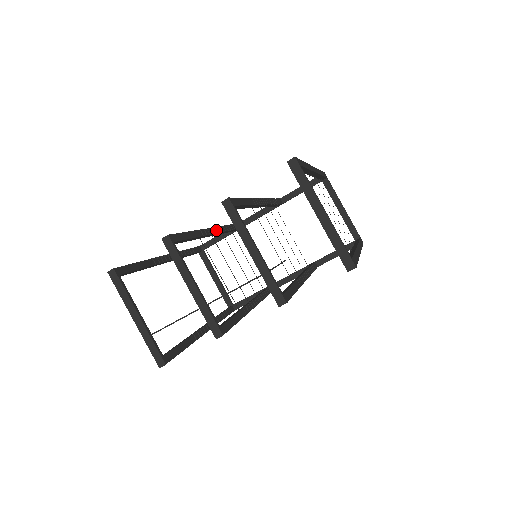
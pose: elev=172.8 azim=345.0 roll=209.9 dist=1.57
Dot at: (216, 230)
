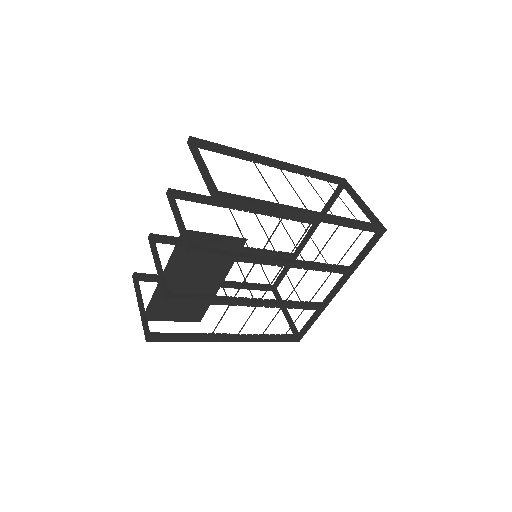
Dot at: occluded
